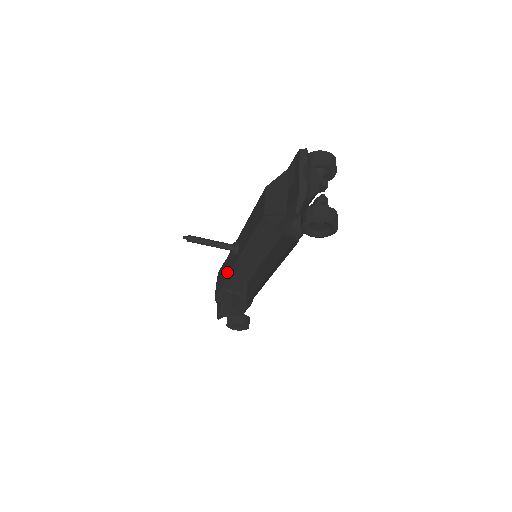
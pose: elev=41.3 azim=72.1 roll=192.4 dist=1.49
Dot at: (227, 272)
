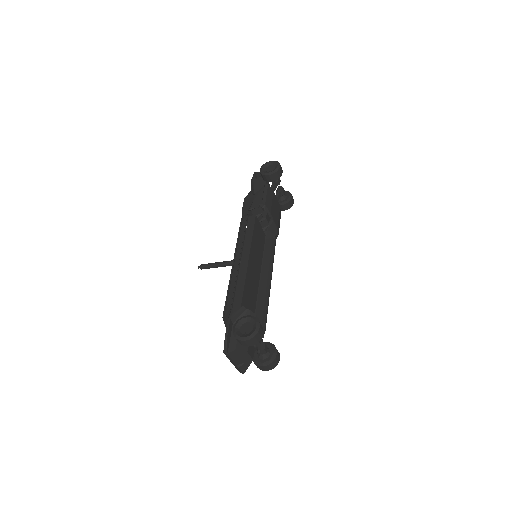
Dot at: occluded
